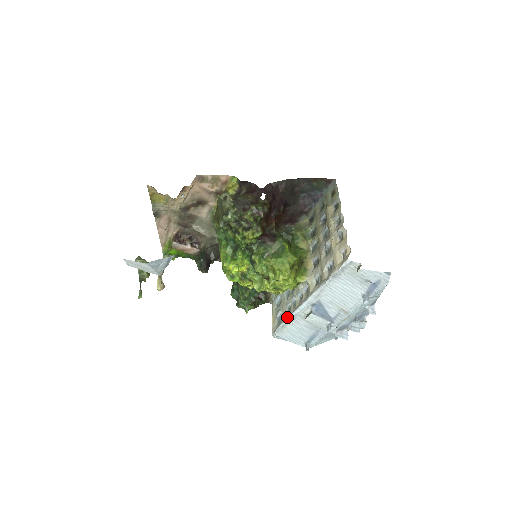
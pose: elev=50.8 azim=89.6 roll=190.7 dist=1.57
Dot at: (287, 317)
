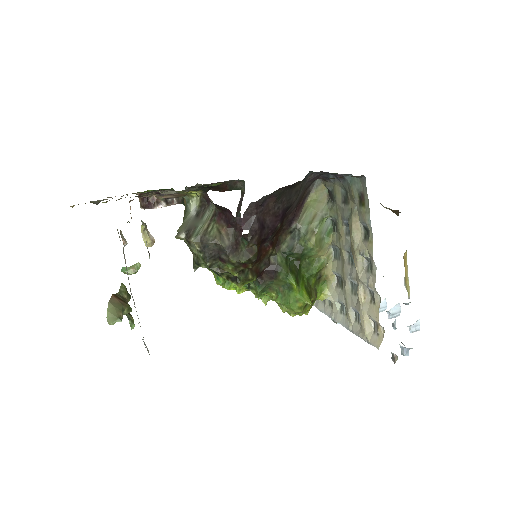
Dot at: occluded
